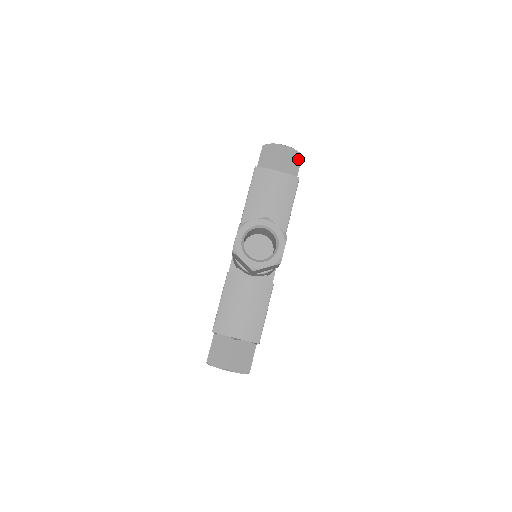
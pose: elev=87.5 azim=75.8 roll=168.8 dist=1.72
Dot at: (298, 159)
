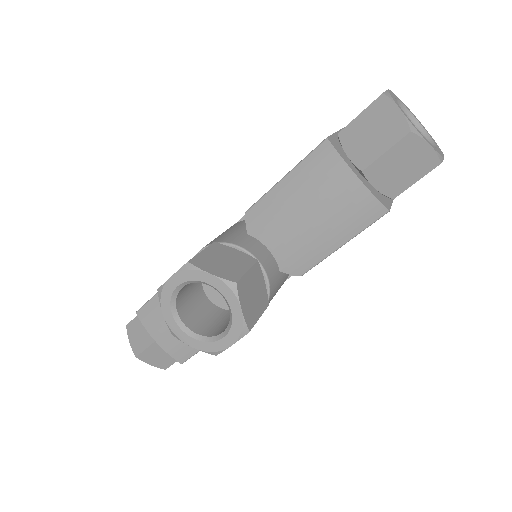
Dot at: (425, 166)
